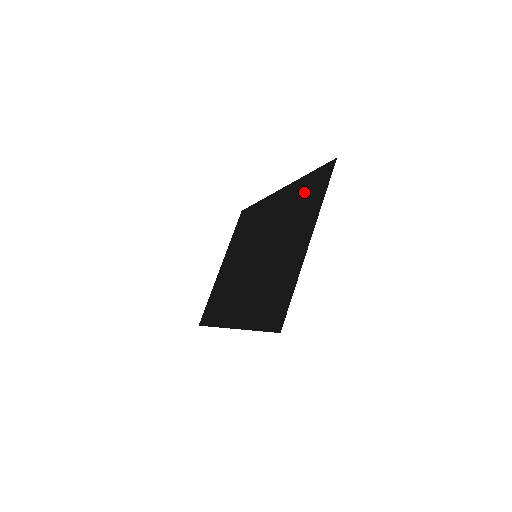
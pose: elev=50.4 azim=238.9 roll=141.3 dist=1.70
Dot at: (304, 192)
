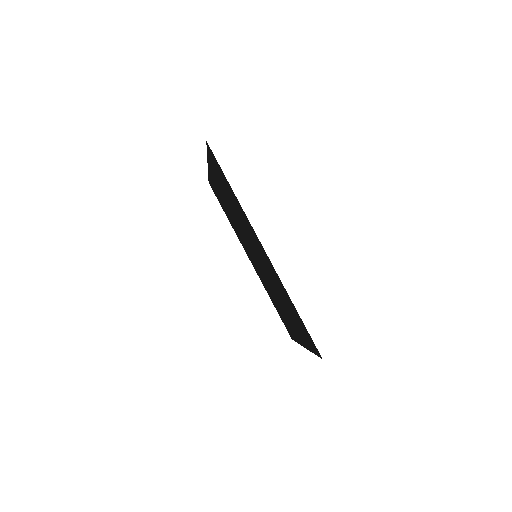
Dot at: (225, 210)
